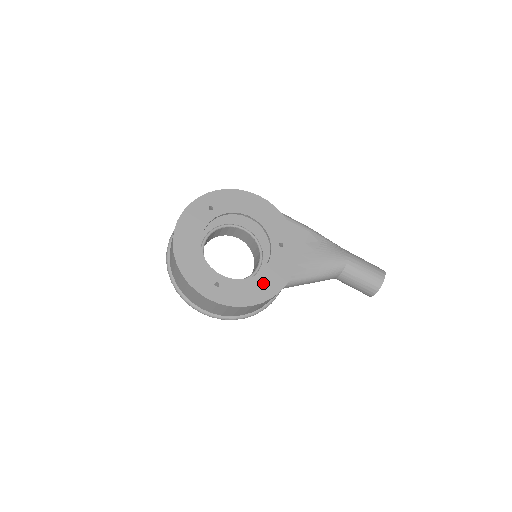
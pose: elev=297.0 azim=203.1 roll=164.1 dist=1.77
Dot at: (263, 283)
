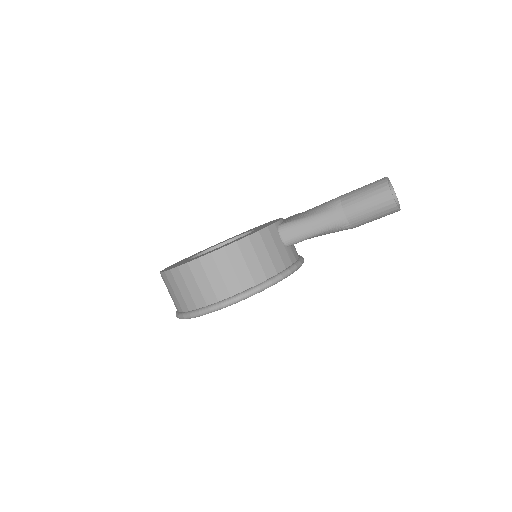
Dot at: occluded
